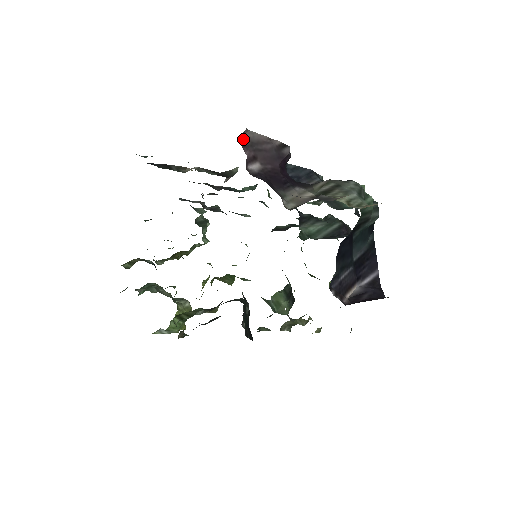
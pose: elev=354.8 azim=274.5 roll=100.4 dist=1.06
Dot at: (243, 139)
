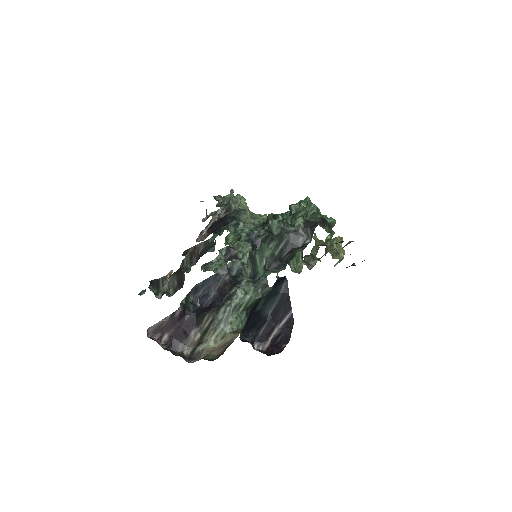
Dot at: (150, 333)
